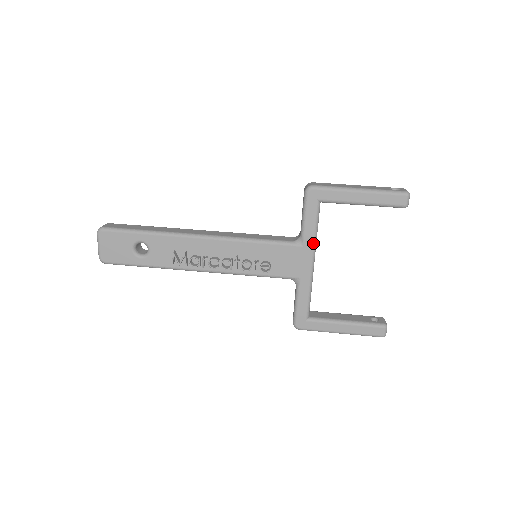
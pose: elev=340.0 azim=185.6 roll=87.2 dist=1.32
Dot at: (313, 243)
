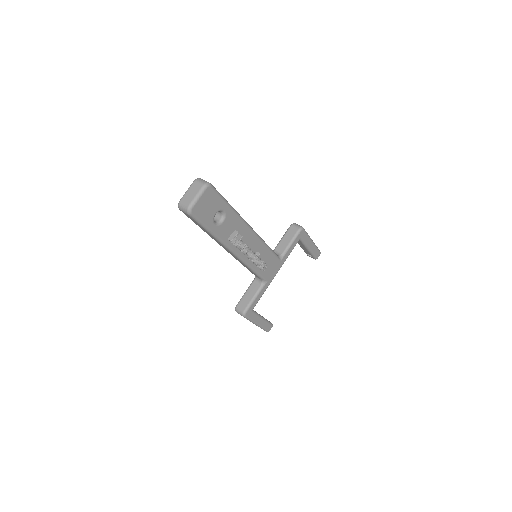
Dot at: occluded
